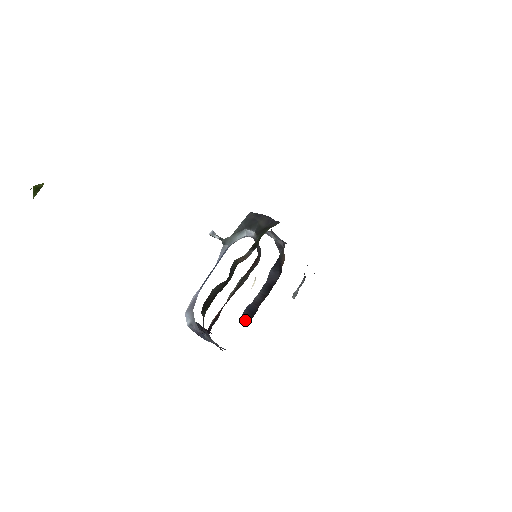
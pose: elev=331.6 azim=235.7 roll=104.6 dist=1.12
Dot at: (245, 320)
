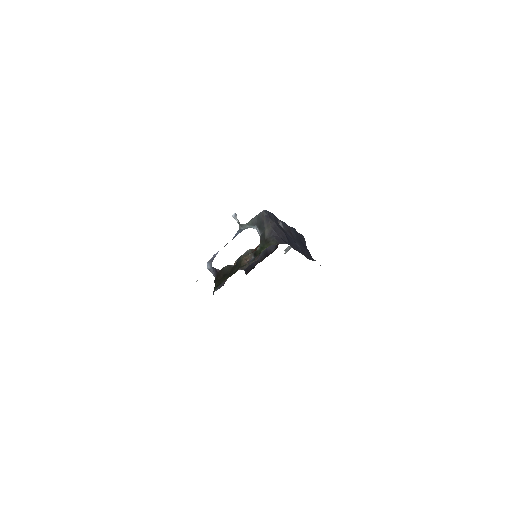
Dot at: (246, 269)
